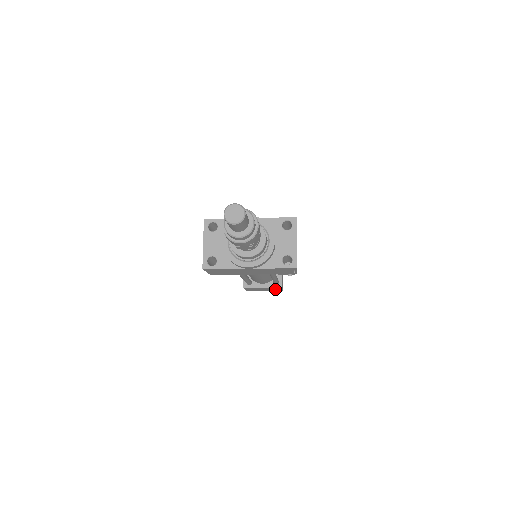
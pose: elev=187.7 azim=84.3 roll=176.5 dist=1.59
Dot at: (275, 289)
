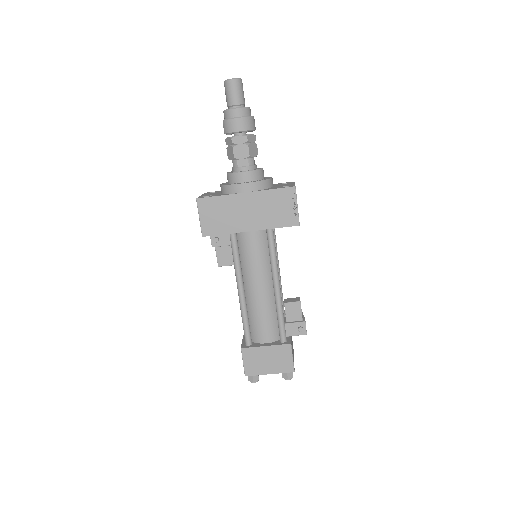
Dot at: (283, 358)
